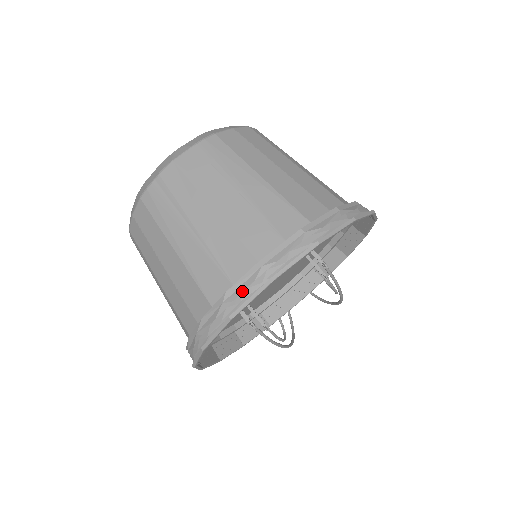
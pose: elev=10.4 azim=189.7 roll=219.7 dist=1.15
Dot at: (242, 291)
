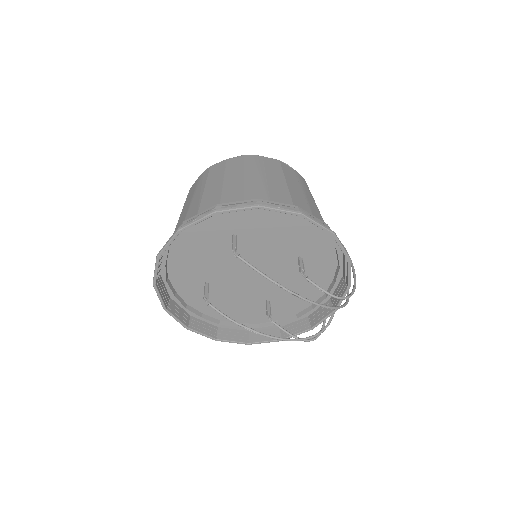
Dot at: occluded
